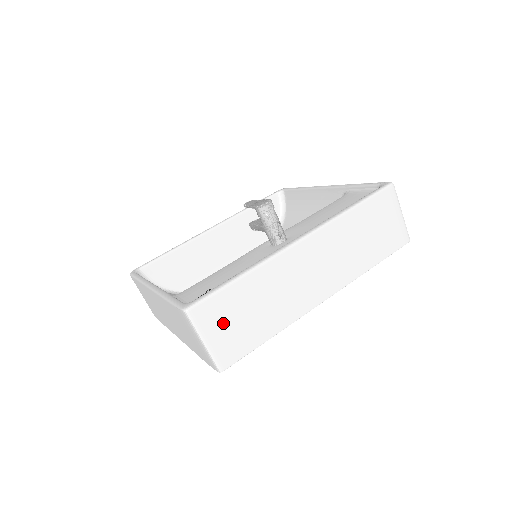
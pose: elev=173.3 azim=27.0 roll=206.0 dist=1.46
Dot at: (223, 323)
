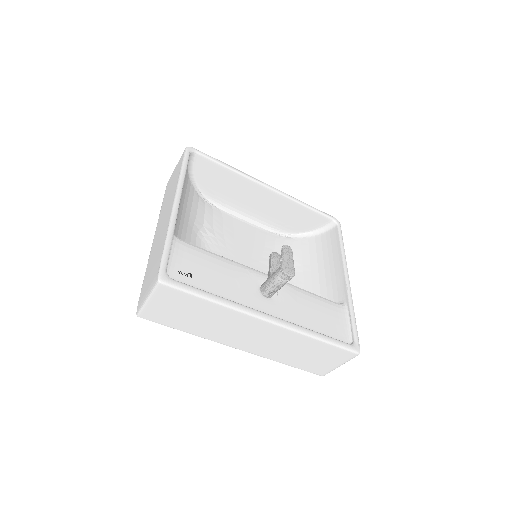
Dot at: (170, 305)
